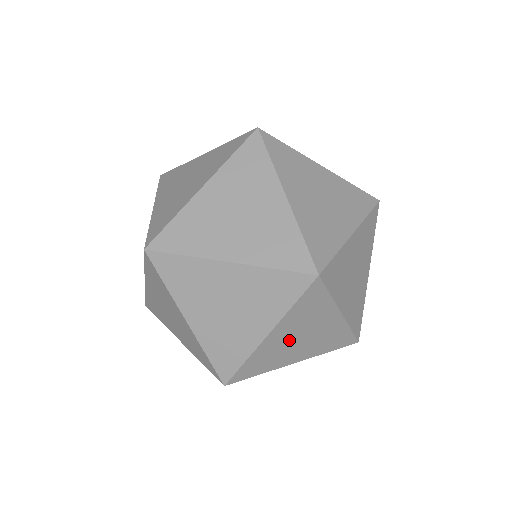
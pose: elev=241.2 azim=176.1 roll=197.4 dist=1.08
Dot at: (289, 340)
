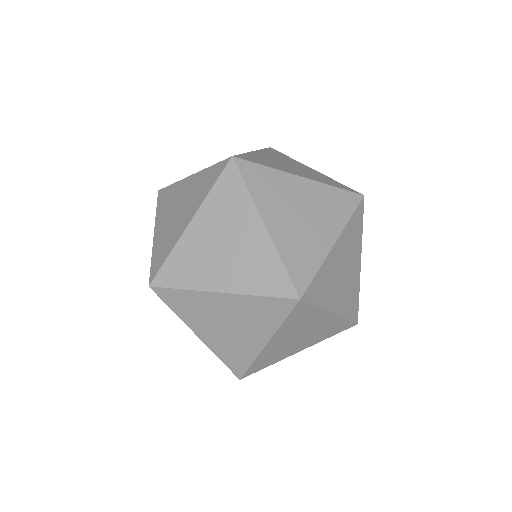
Dot at: occluded
